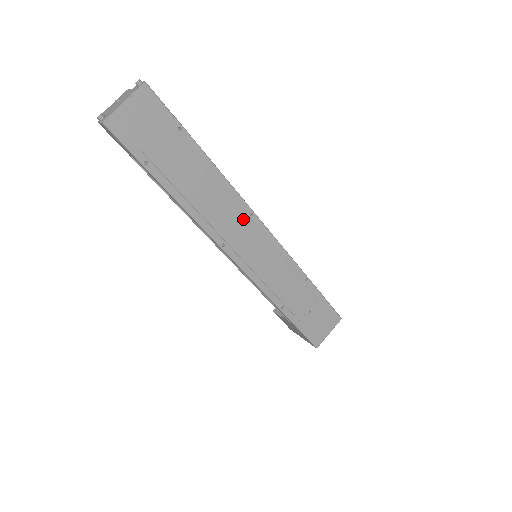
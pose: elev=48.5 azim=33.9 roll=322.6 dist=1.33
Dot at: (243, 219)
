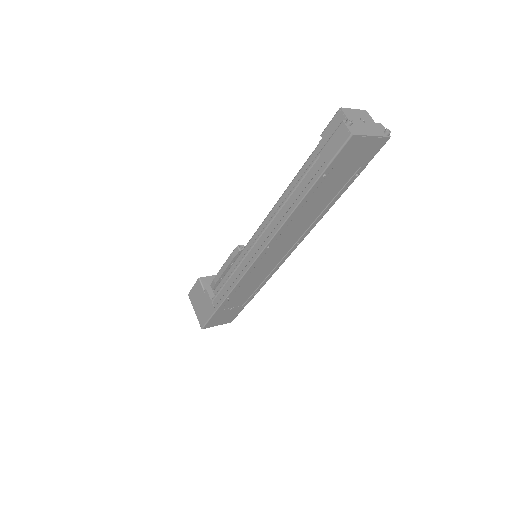
Dot at: (293, 242)
